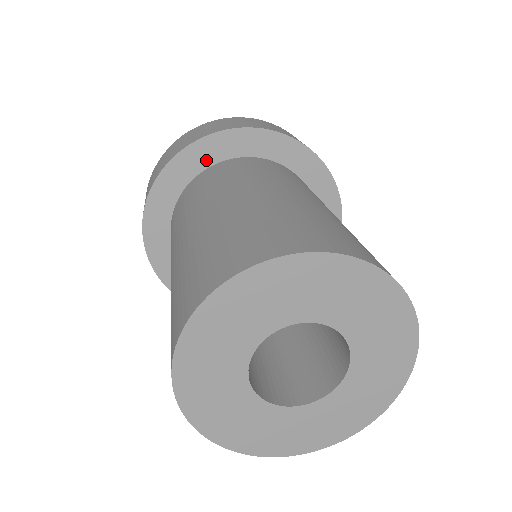
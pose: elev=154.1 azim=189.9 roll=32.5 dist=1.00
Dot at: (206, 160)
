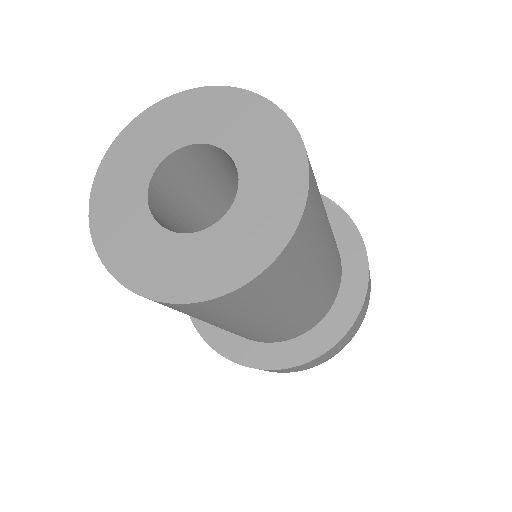
Dot at: occluded
